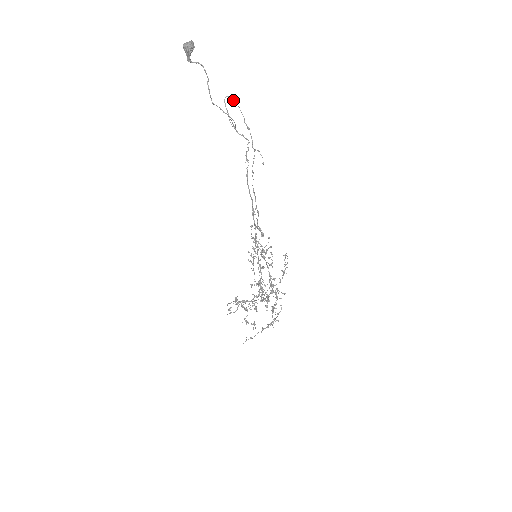
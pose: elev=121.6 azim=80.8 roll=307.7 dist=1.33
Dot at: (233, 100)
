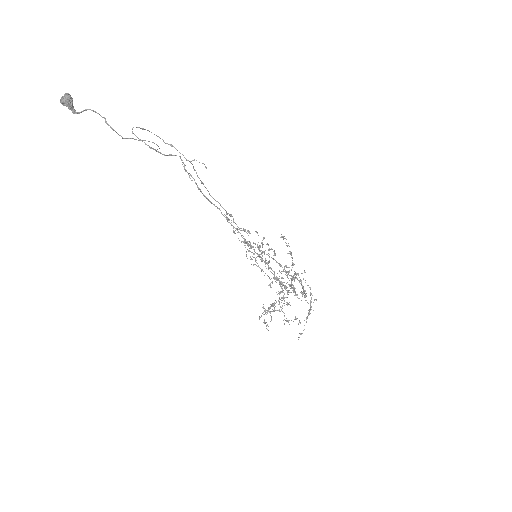
Dot at: (140, 128)
